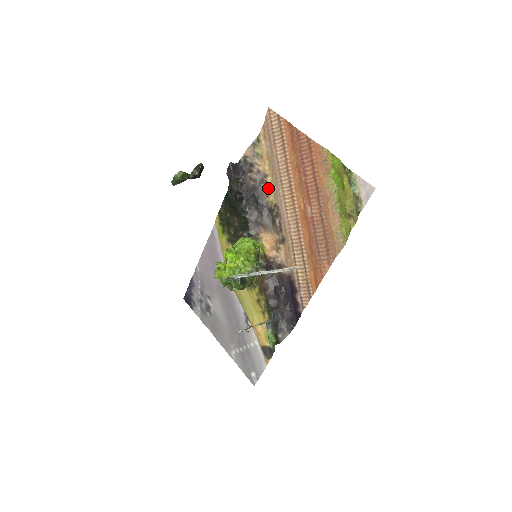
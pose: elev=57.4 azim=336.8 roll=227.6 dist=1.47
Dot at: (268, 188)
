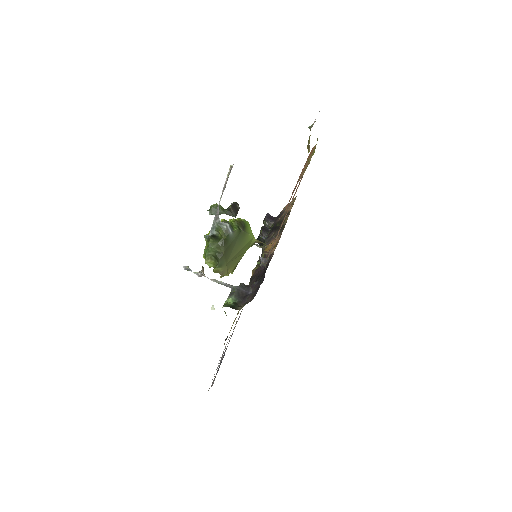
Dot at: occluded
